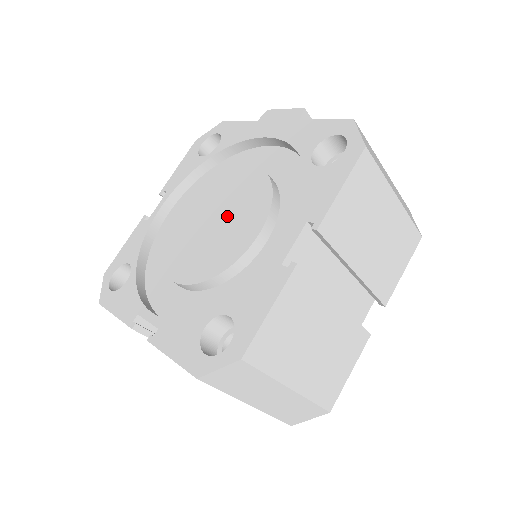
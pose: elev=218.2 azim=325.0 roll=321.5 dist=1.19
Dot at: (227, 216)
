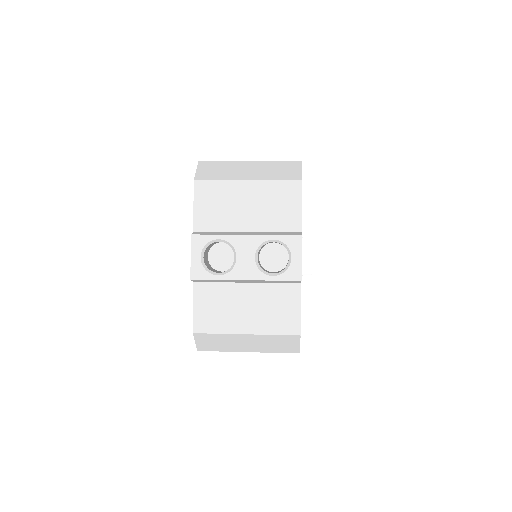
Dot at: occluded
